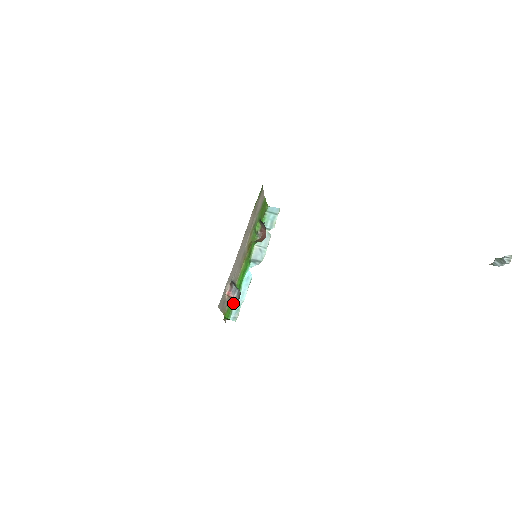
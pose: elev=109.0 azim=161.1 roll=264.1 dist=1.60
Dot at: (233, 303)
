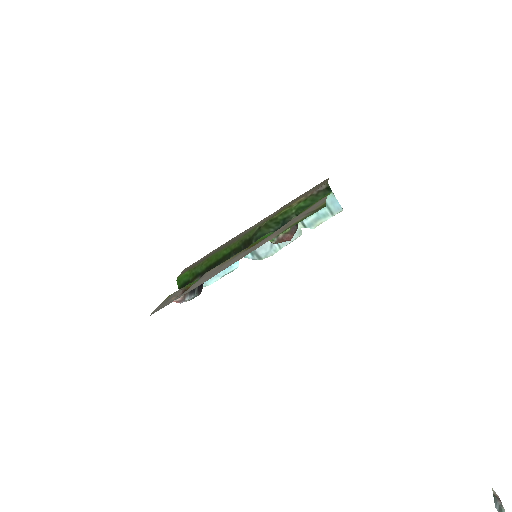
Dot at: (193, 281)
